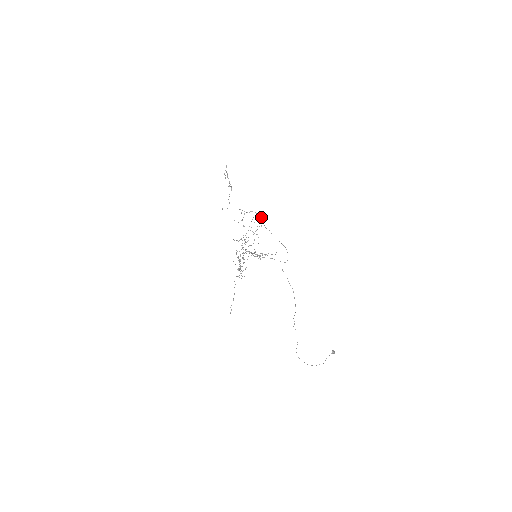
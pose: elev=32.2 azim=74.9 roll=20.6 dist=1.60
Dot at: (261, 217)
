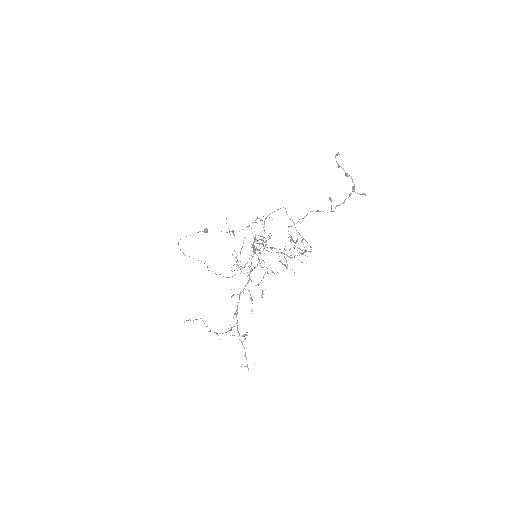
Dot at: occluded
